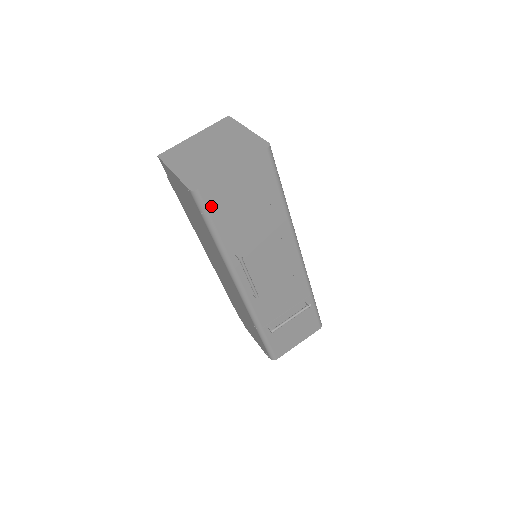
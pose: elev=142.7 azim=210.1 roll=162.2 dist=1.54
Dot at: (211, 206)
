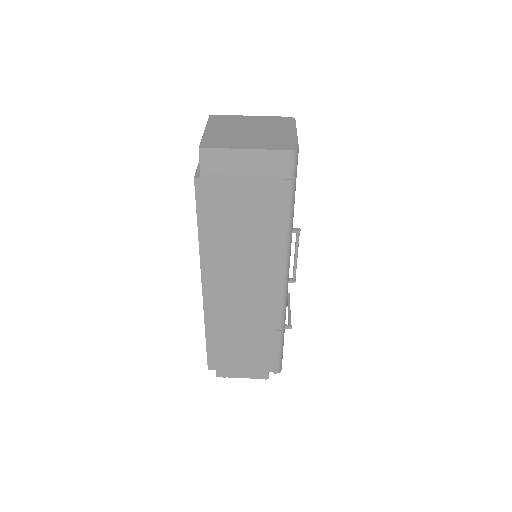
Dot at: occluded
